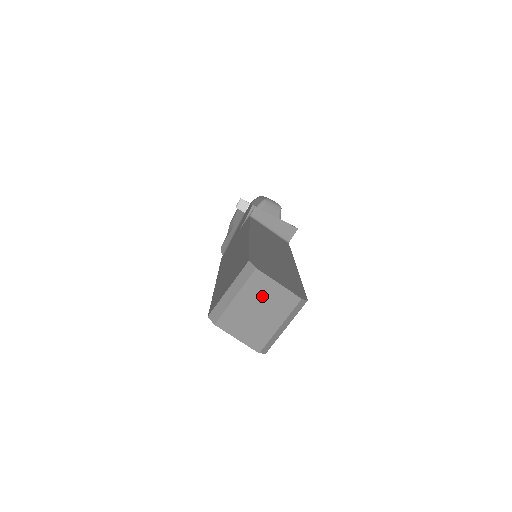
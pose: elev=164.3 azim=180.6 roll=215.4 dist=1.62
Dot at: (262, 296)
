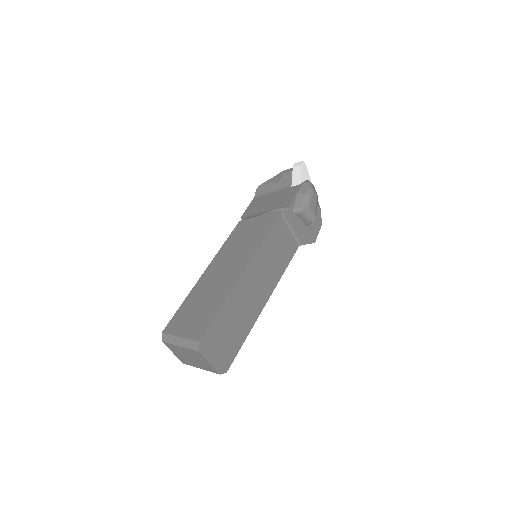
Dot at: (197, 358)
